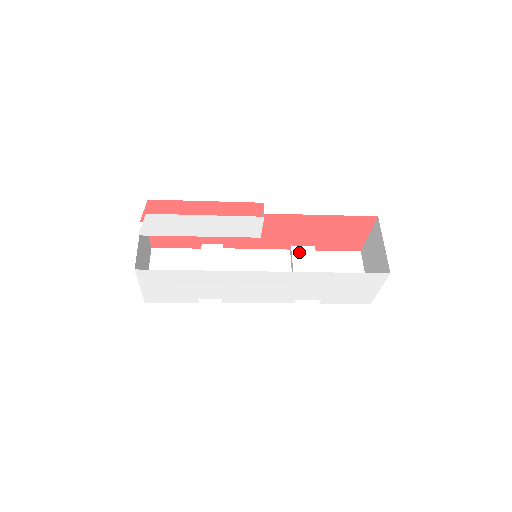
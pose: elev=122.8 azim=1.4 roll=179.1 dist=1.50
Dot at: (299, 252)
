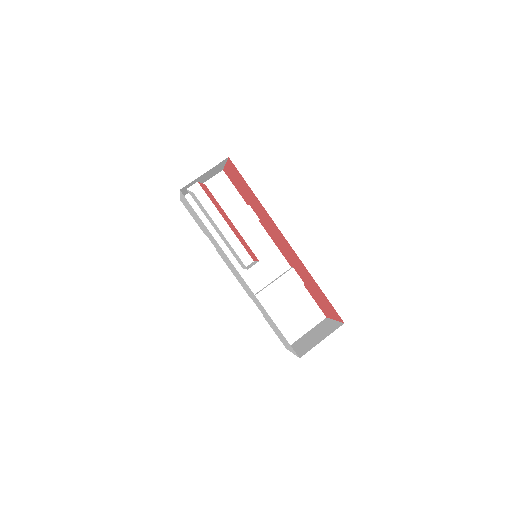
Dot at: (291, 276)
